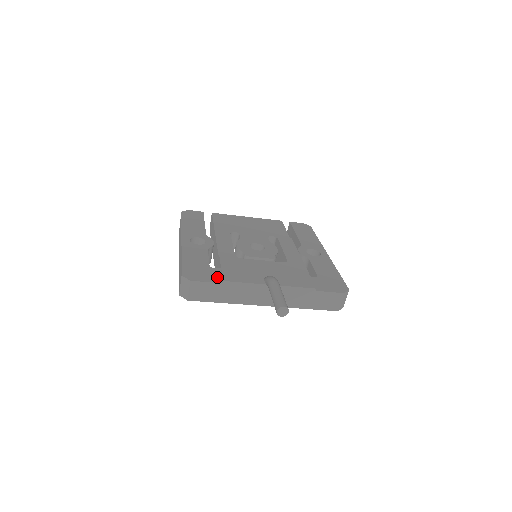
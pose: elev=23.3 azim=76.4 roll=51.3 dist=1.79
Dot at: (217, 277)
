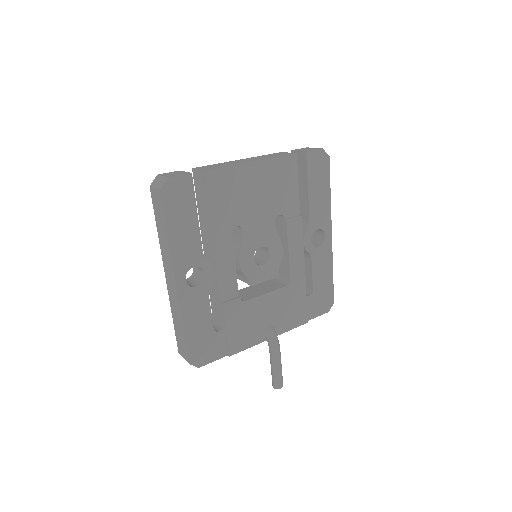
Dot at: (222, 348)
